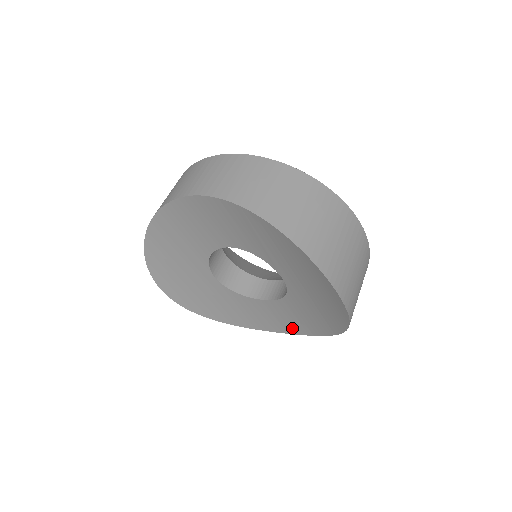
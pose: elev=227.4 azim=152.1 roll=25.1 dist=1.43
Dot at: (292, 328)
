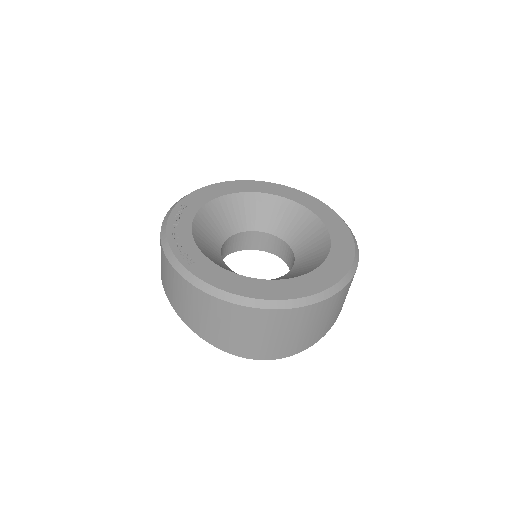
Dot at: occluded
